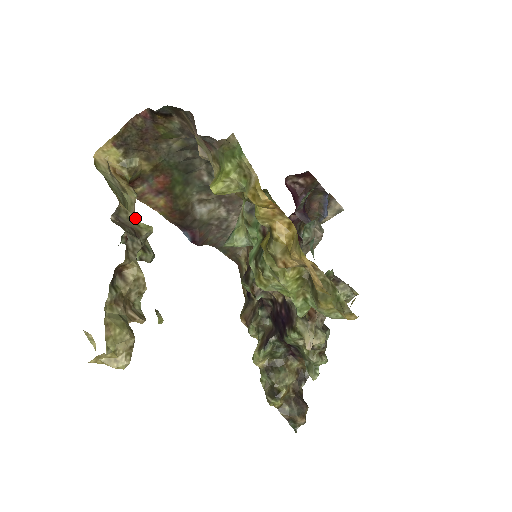
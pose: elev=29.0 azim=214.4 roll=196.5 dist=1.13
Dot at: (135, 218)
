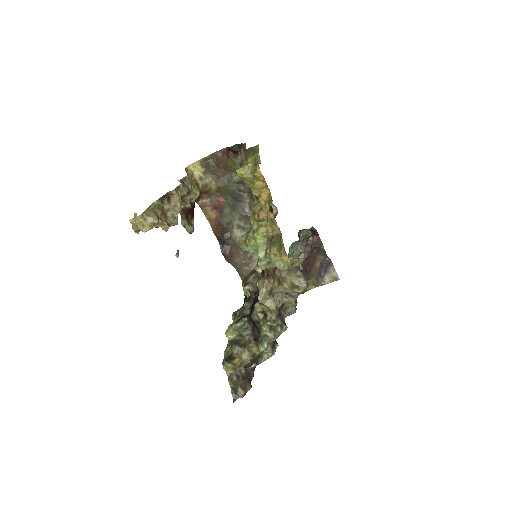
Dot at: (193, 205)
